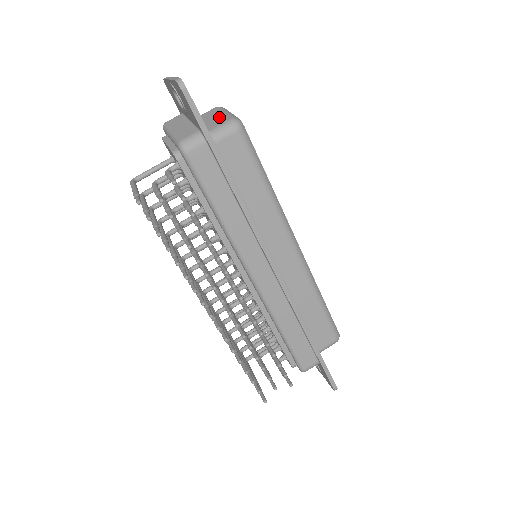
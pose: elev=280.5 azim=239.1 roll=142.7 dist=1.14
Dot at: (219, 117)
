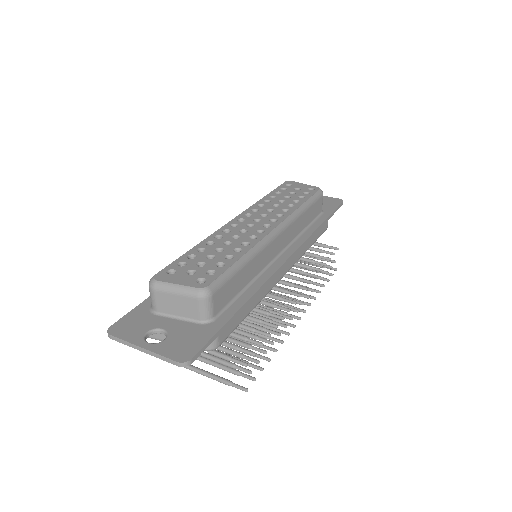
Dot at: (182, 302)
